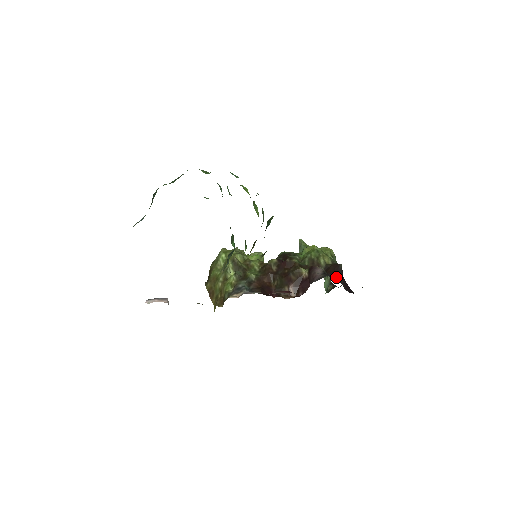
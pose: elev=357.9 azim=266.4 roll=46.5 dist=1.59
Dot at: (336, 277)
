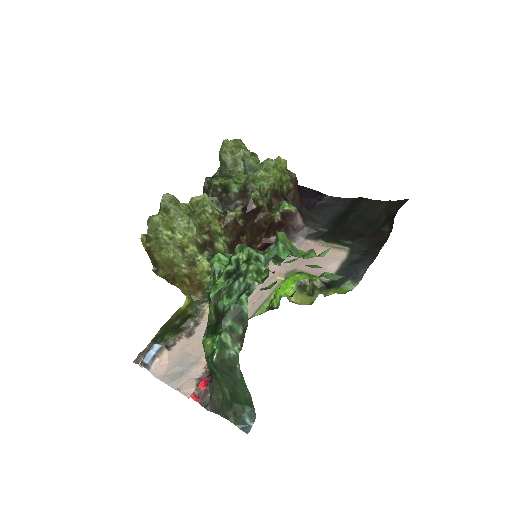
Dot at: (304, 207)
